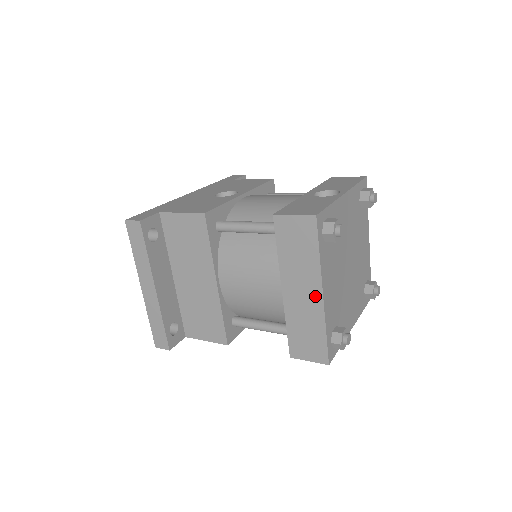
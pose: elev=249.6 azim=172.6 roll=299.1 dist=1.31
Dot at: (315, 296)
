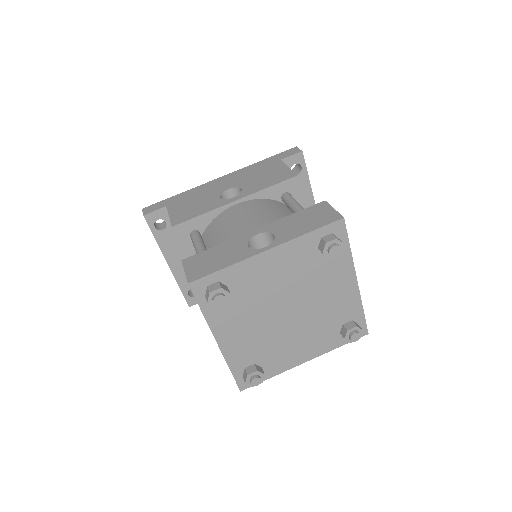
Dot at: occluded
